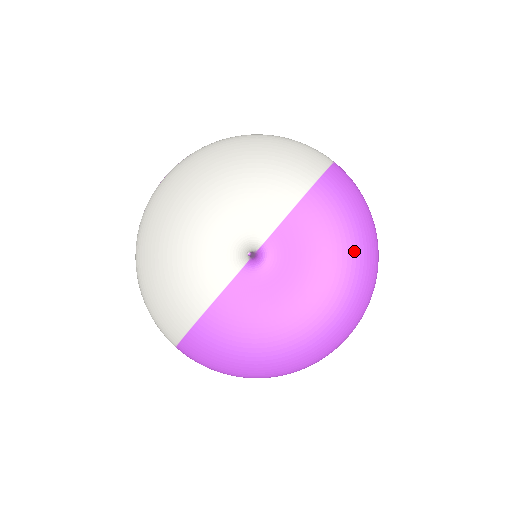
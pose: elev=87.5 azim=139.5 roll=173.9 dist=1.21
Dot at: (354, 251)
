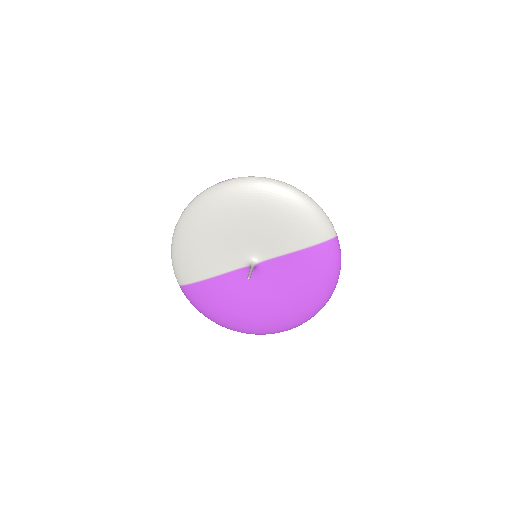
Dot at: (314, 294)
